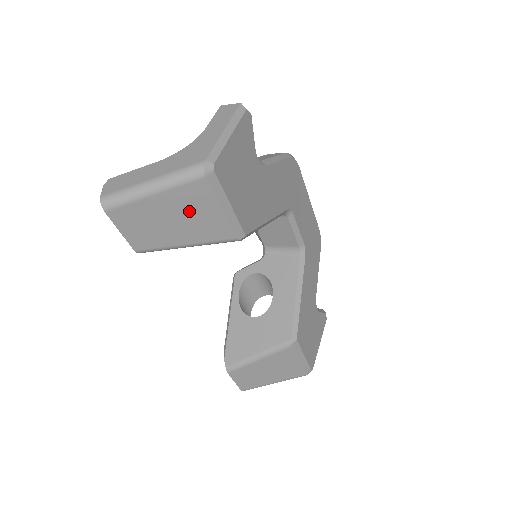
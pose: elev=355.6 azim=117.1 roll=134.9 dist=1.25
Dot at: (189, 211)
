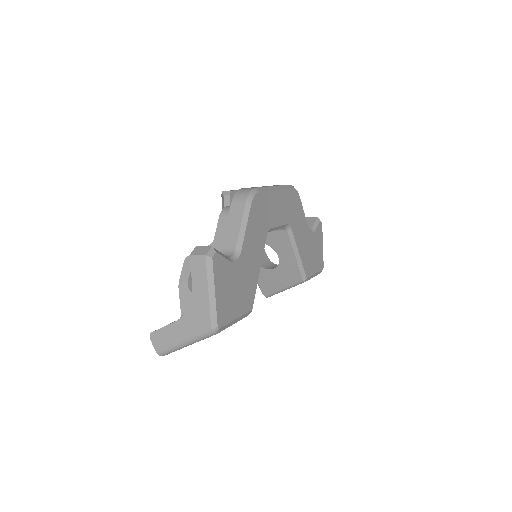
Dot at: occluded
